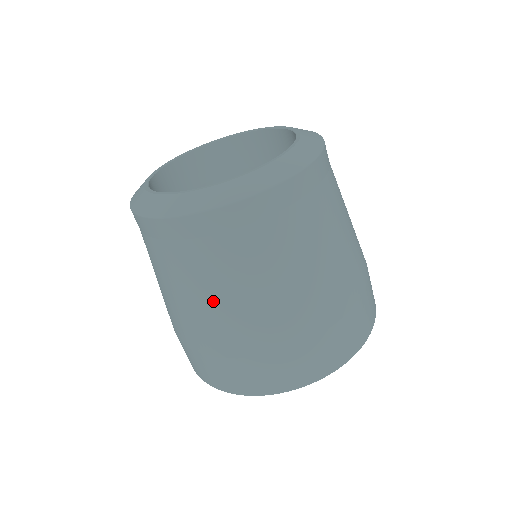
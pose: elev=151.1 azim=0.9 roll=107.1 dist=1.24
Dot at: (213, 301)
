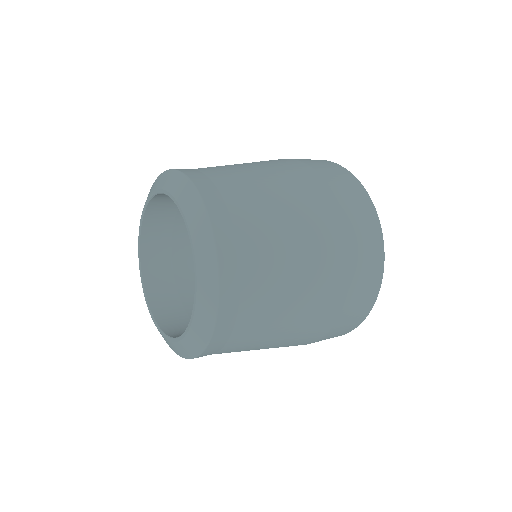
Dot at: occluded
